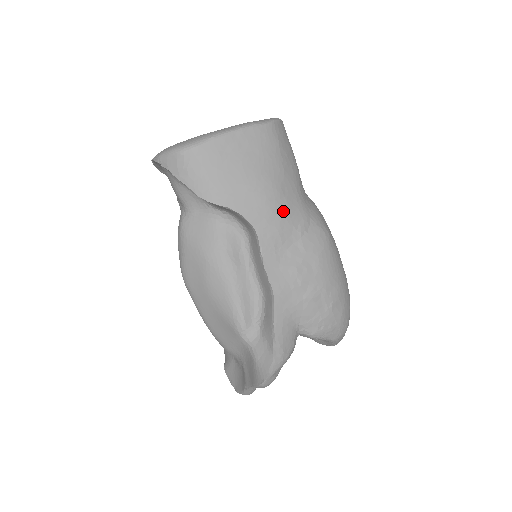
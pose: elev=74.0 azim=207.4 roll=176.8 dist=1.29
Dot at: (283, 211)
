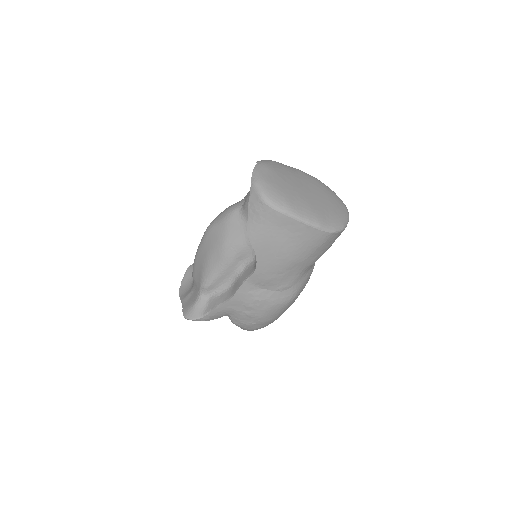
Dot at: (281, 275)
